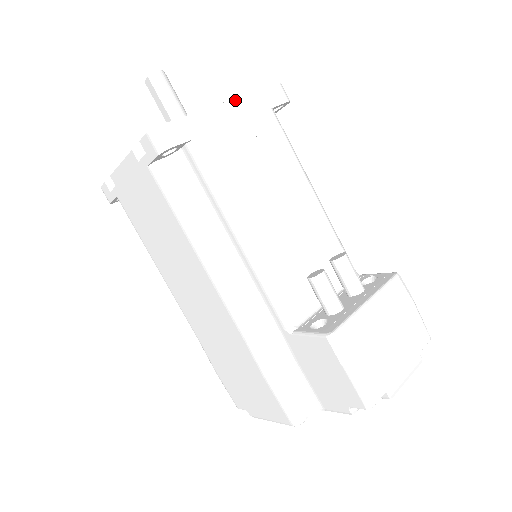
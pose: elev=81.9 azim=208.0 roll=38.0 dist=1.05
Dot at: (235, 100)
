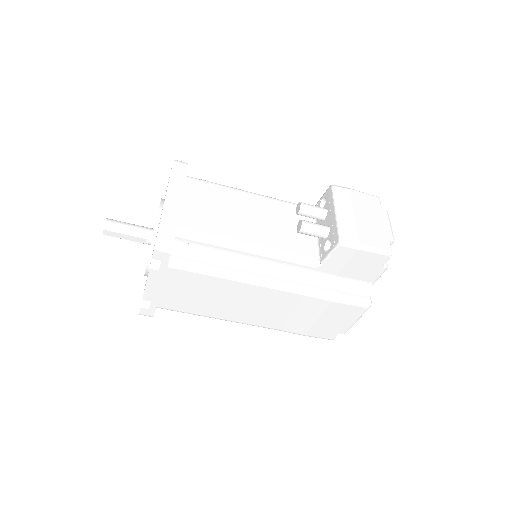
Dot at: (168, 191)
